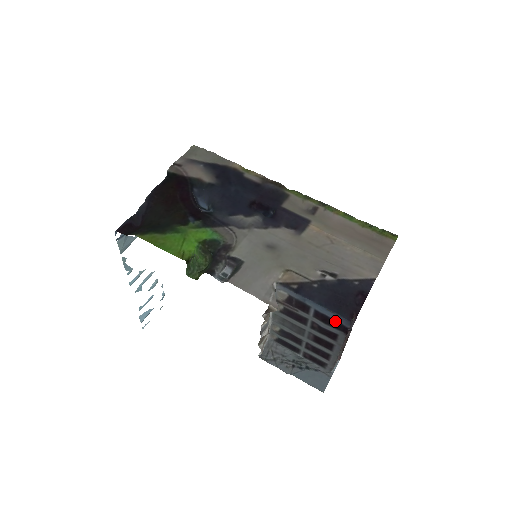
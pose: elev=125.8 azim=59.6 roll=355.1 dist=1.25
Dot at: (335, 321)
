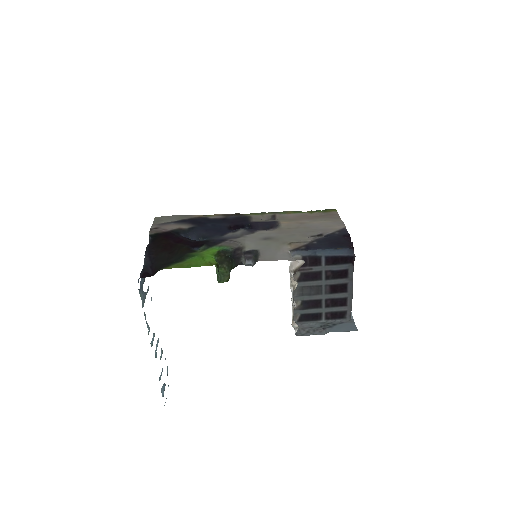
Dot at: (342, 257)
